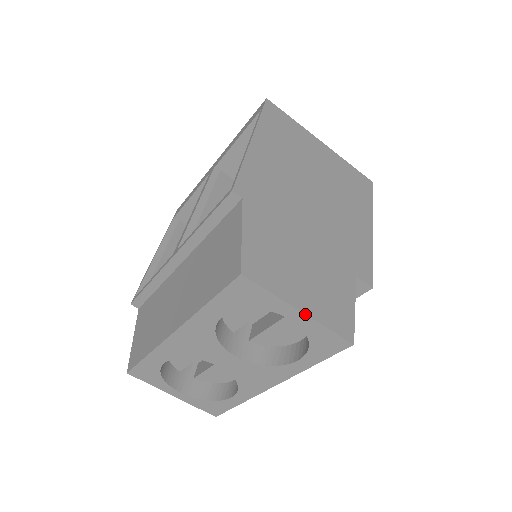
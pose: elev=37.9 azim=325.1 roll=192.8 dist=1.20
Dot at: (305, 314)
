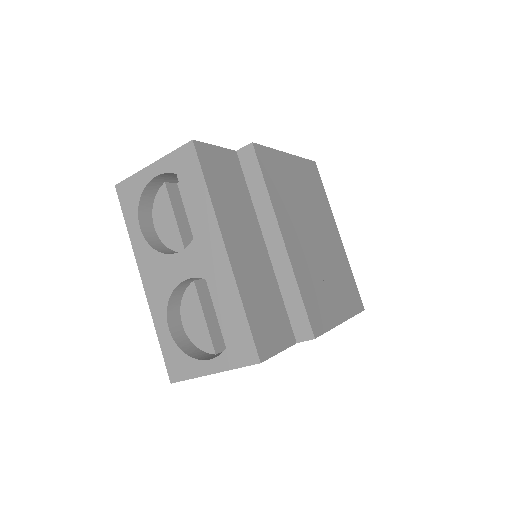
Dot at: (155, 162)
